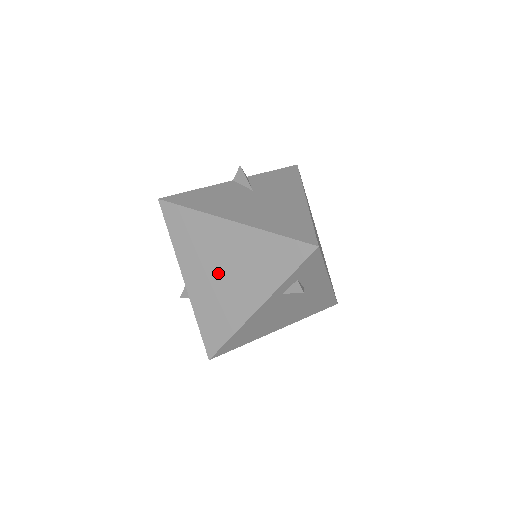
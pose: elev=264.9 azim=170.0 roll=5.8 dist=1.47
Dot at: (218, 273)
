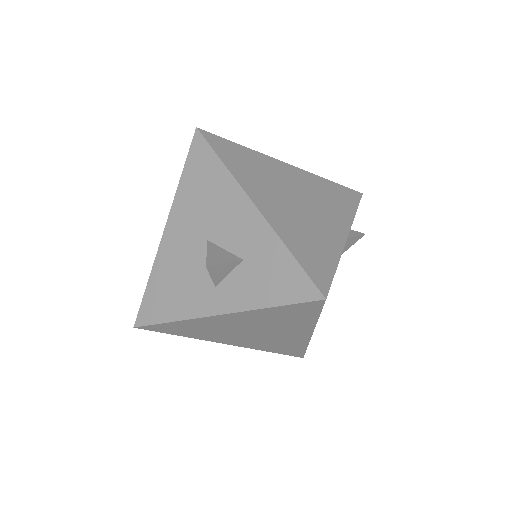
Dot at: (293, 202)
